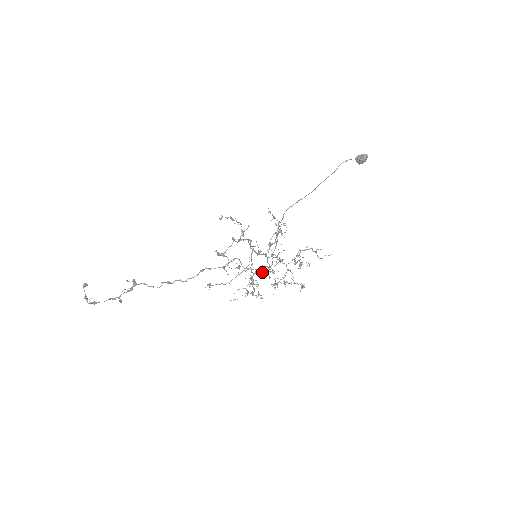
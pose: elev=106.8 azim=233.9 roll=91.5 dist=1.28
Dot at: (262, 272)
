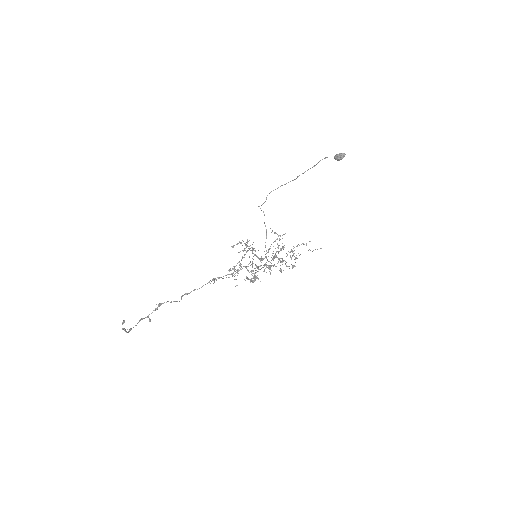
Dot at: occluded
